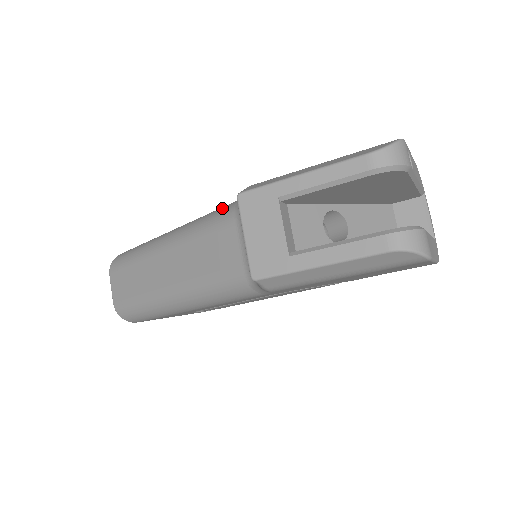
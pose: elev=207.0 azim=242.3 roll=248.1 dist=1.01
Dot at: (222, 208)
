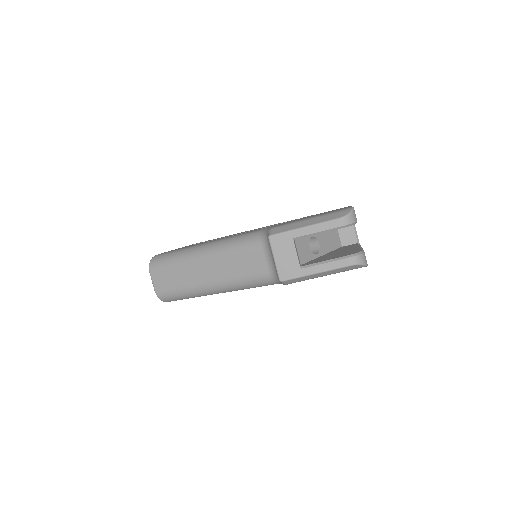
Dot at: (247, 236)
